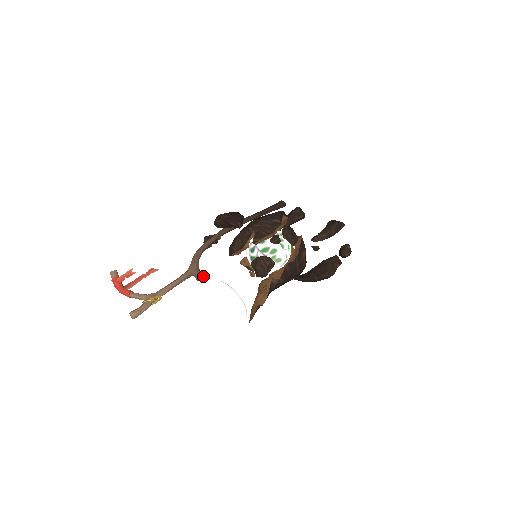
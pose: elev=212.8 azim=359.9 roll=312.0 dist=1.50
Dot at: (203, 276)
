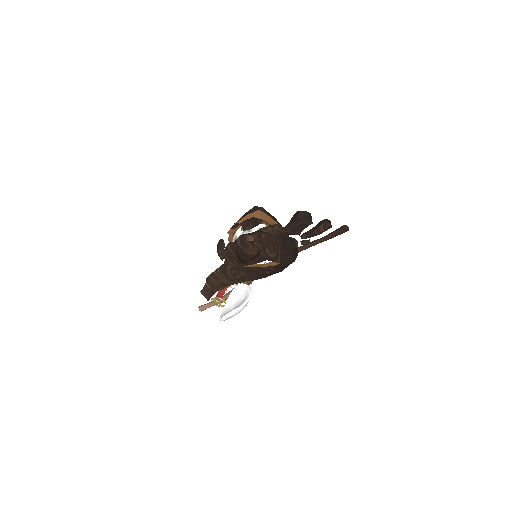
Dot at: (247, 284)
